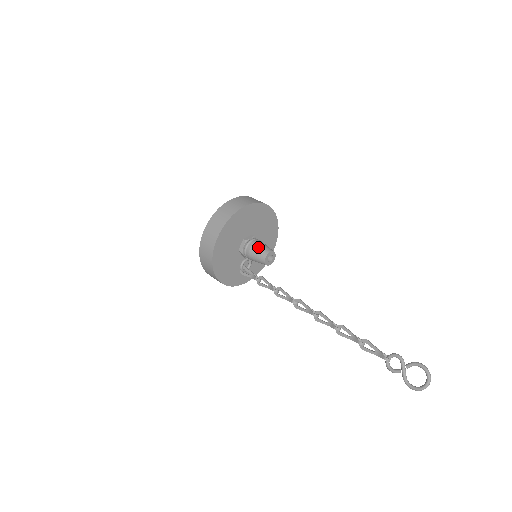
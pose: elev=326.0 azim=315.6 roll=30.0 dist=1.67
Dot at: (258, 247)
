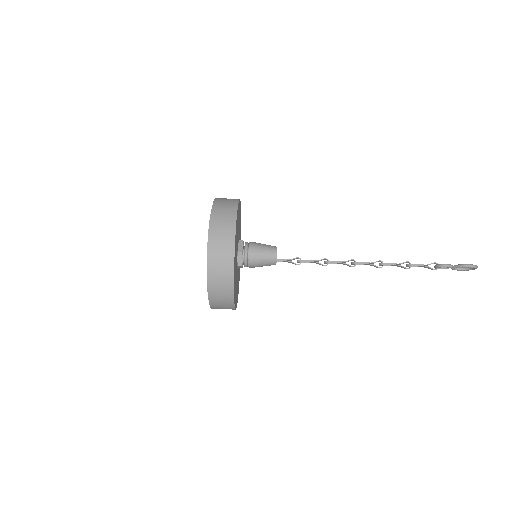
Dot at: (261, 264)
